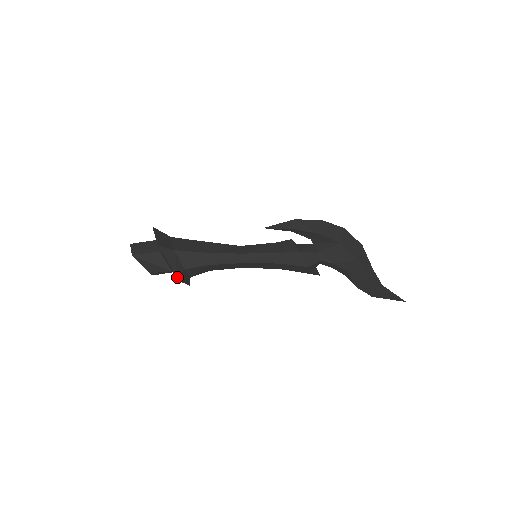
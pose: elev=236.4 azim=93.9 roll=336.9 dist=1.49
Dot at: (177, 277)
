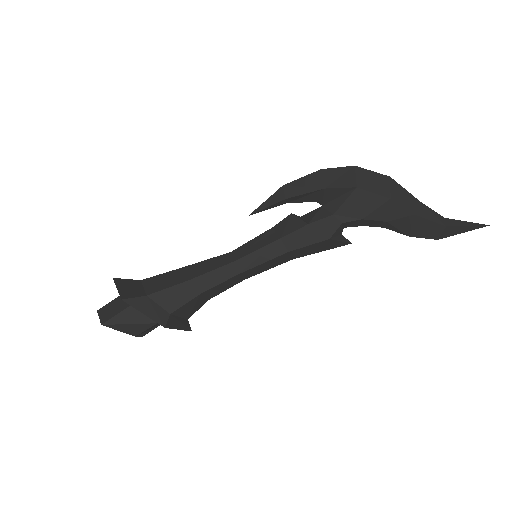
Dot at: occluded
